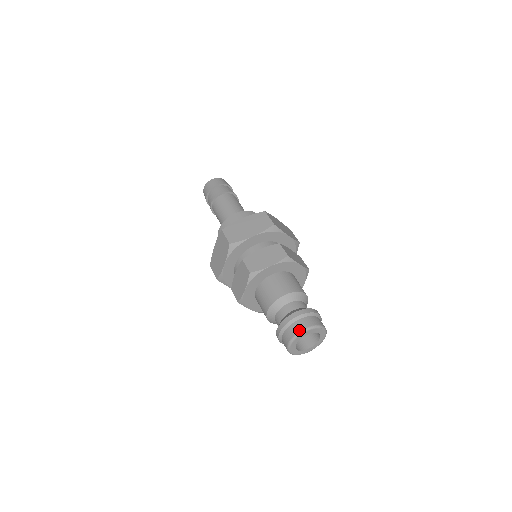
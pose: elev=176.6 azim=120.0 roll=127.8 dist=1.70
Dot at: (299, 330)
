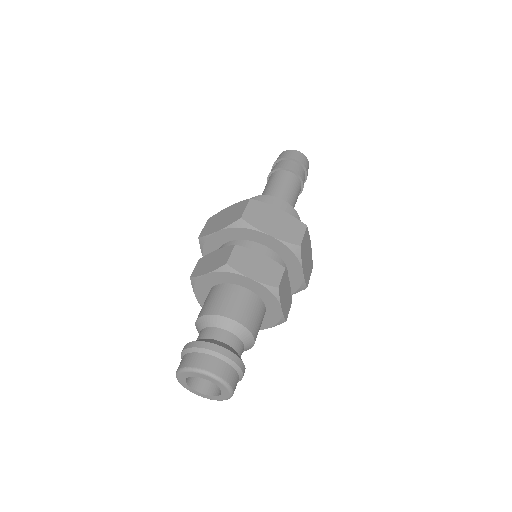
Dot at: (179, 367)
